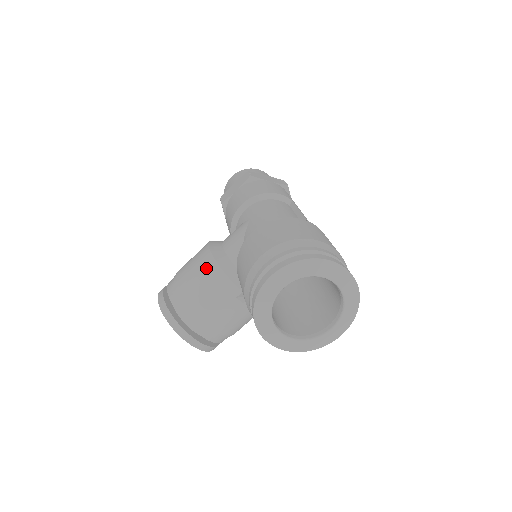
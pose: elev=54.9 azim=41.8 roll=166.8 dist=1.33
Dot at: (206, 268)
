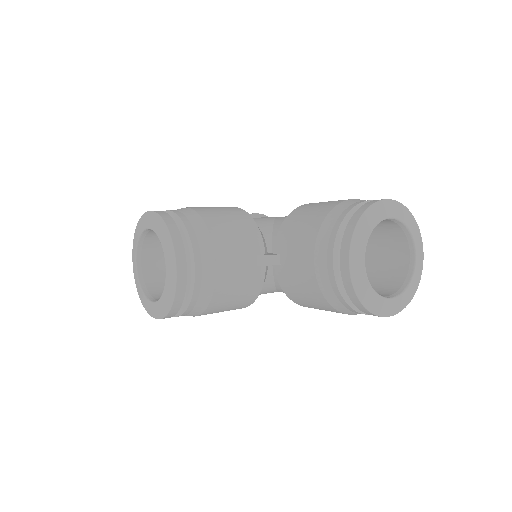
Dot at: (236, 213)
